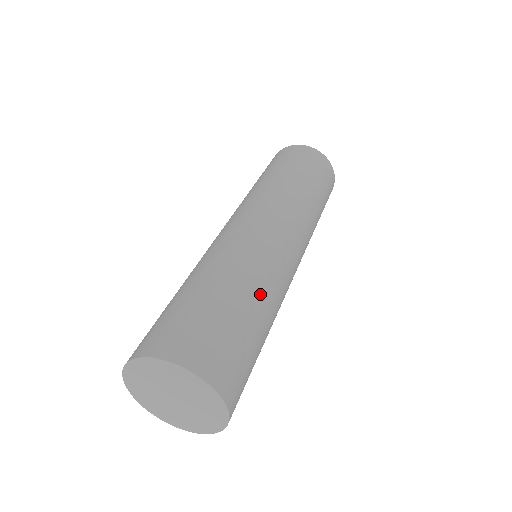
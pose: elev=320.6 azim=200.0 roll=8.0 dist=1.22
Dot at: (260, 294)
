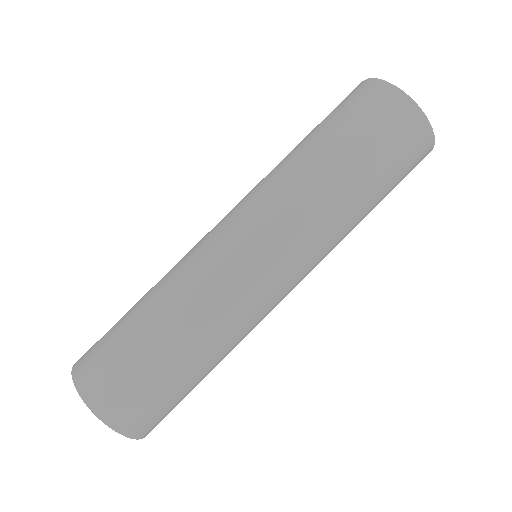
Dot at: (224, 356)
